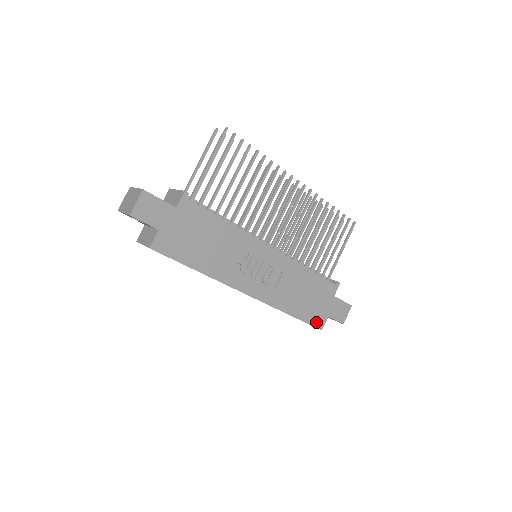
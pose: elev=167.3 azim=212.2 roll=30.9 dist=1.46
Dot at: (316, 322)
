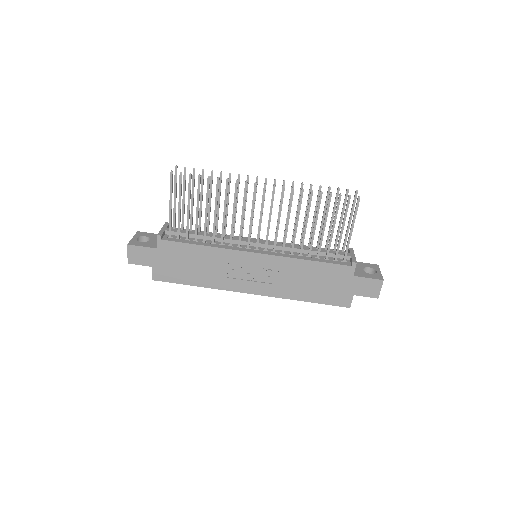
Dot at: (339, 302)
